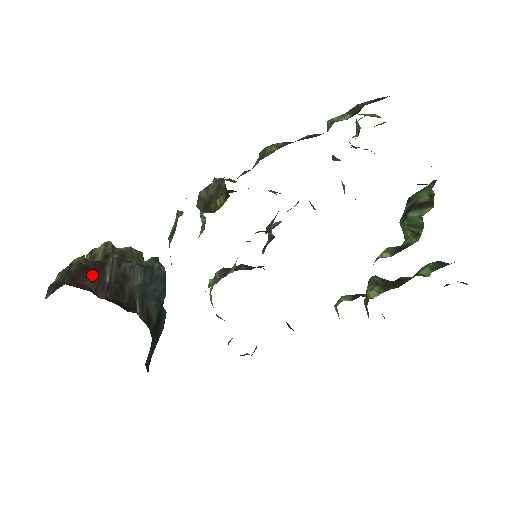
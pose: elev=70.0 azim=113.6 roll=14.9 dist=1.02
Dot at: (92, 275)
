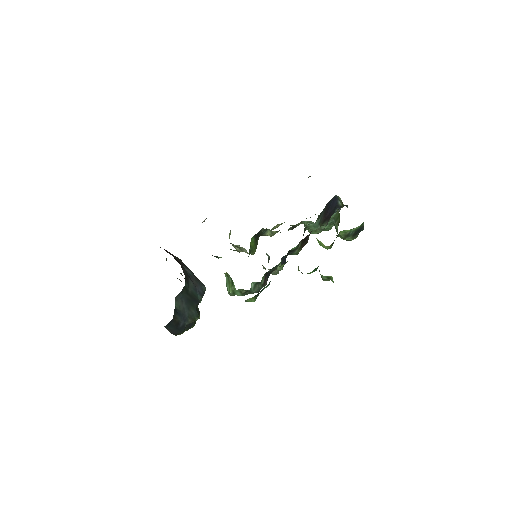
Dot at: occluded
